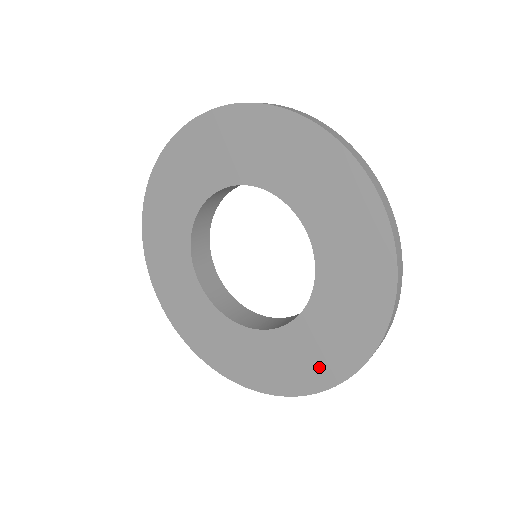
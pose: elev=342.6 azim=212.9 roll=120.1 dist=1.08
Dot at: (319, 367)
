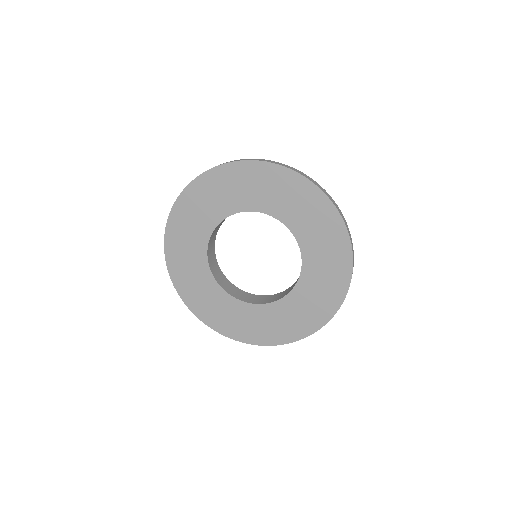
Dot at: (322, 306)
